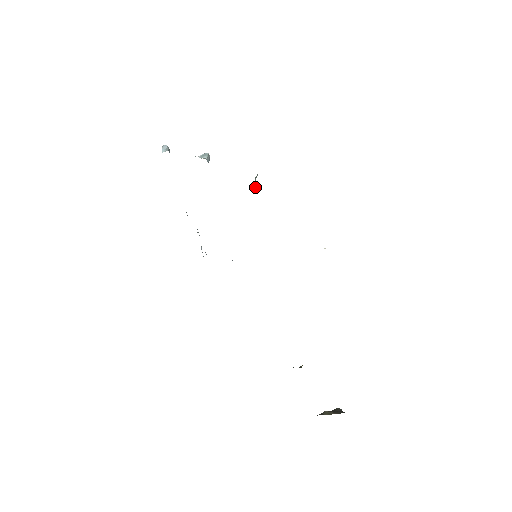
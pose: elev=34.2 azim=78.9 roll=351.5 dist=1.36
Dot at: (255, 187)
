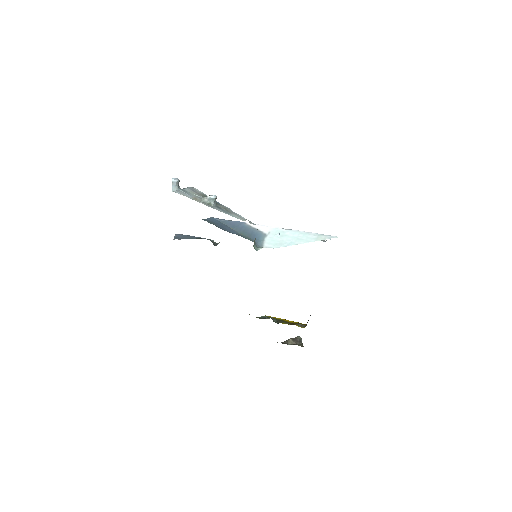
Dot at: (254, 242)
